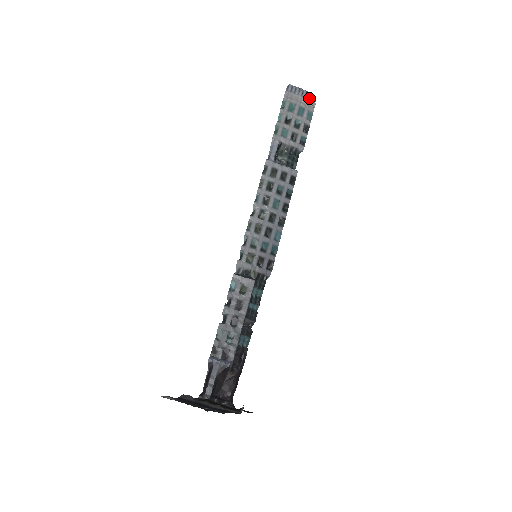
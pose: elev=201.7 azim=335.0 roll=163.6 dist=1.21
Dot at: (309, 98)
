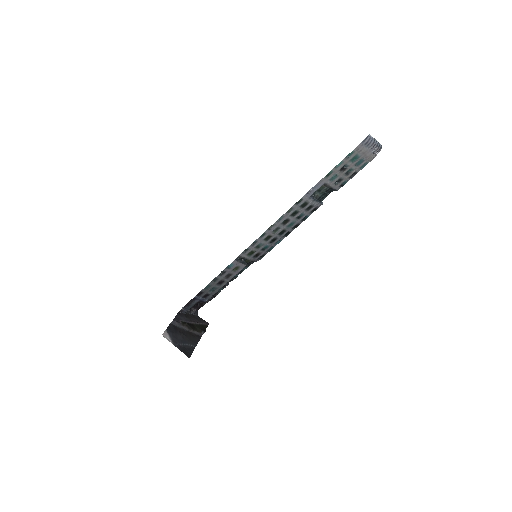
Dot at: (375, 151)
